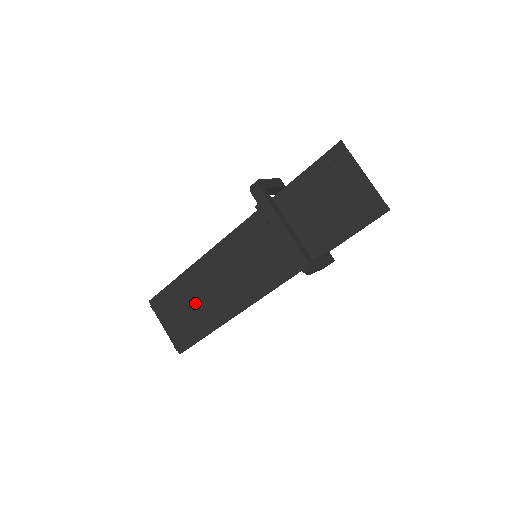
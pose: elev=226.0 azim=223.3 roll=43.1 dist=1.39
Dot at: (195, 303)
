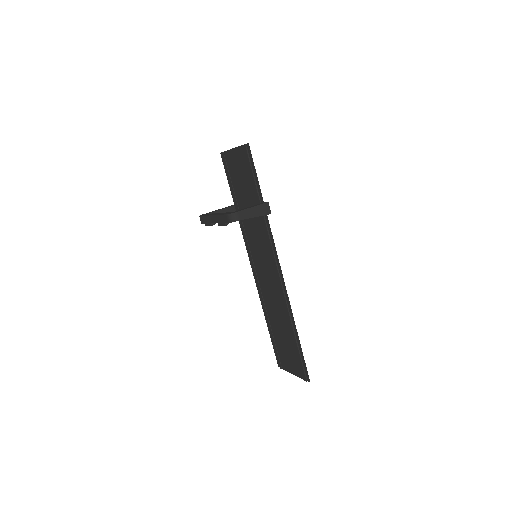
Dot at: (281, 331)
